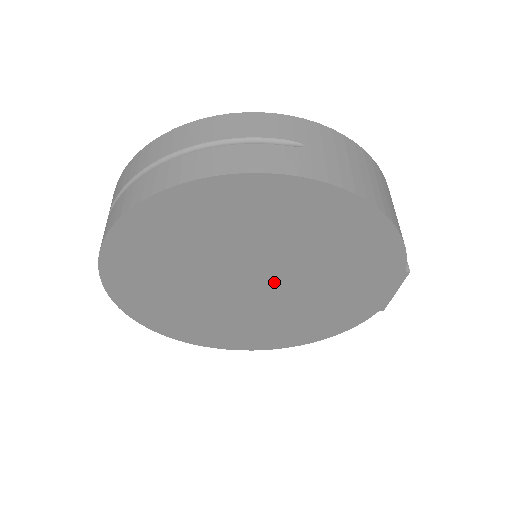
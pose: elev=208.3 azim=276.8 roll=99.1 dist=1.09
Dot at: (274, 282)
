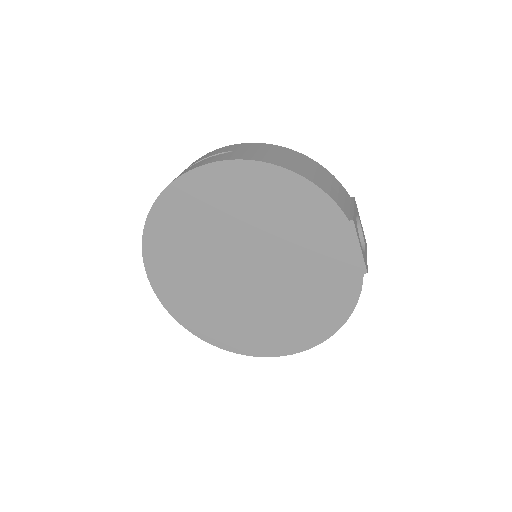
Dot at: (260, 262)
